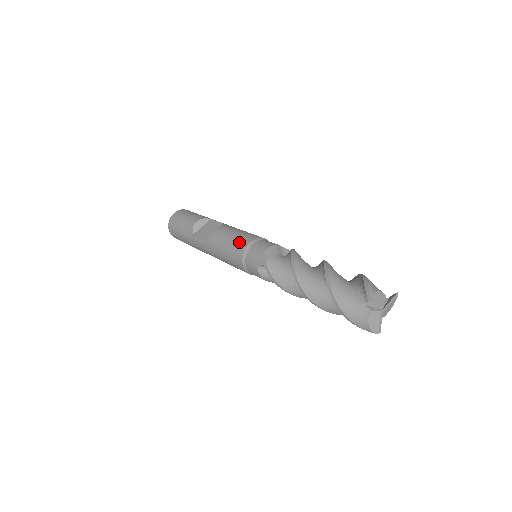
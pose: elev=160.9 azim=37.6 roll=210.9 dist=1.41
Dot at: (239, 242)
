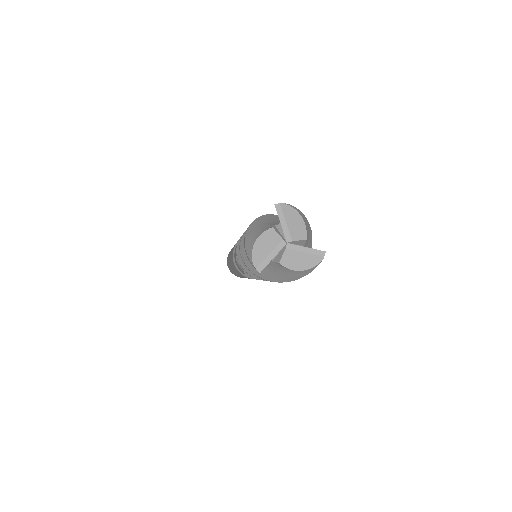
Dot at: occluded
